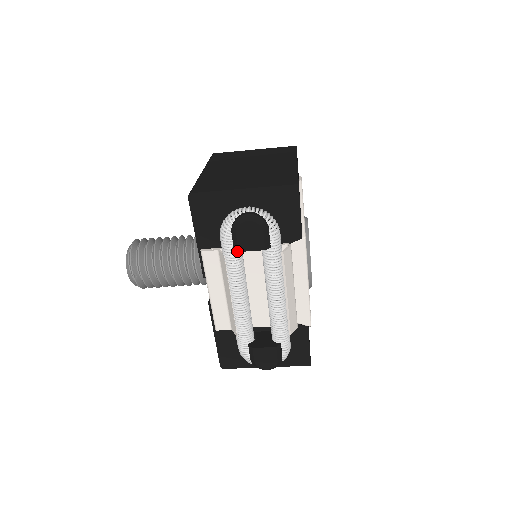
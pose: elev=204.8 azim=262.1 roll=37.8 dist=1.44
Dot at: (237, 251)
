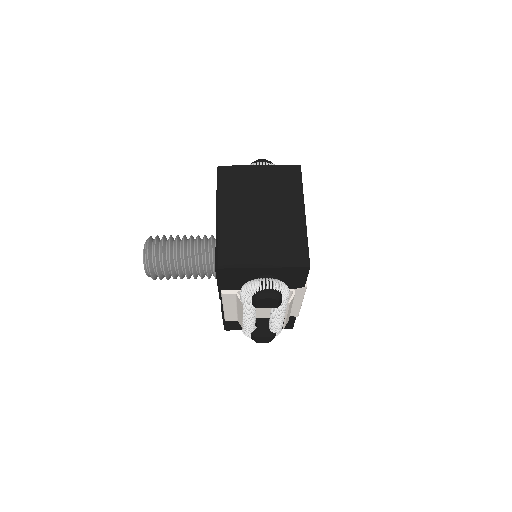
Dot at: (255, 307)
